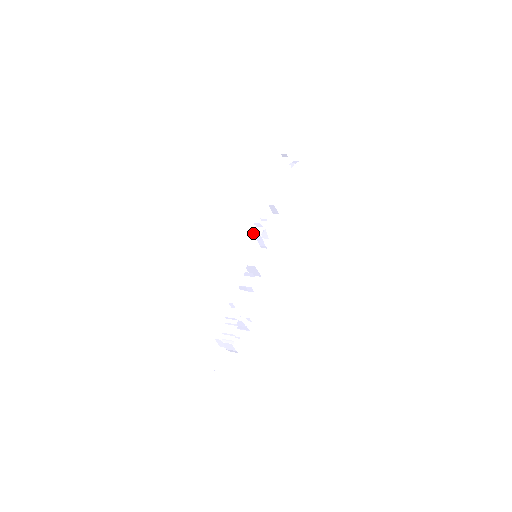
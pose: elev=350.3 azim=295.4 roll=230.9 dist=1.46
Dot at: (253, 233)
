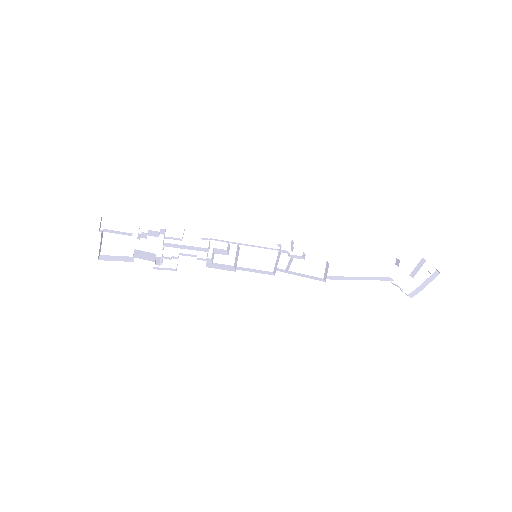
Dot at: (280, 244)
